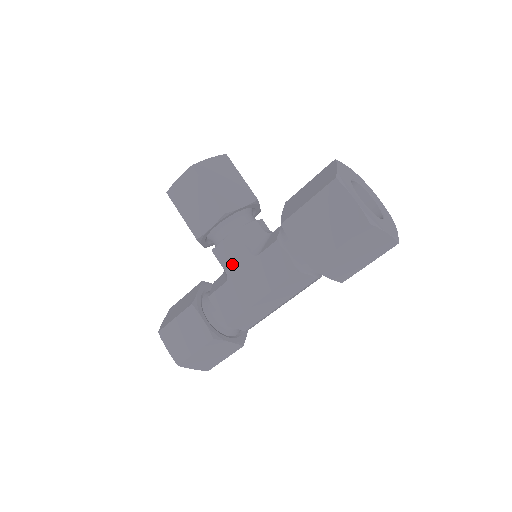
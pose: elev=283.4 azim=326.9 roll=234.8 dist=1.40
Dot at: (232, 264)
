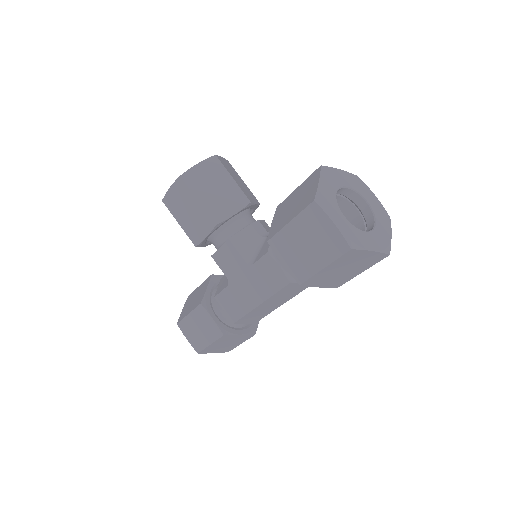
Dot at: (231, 270)
